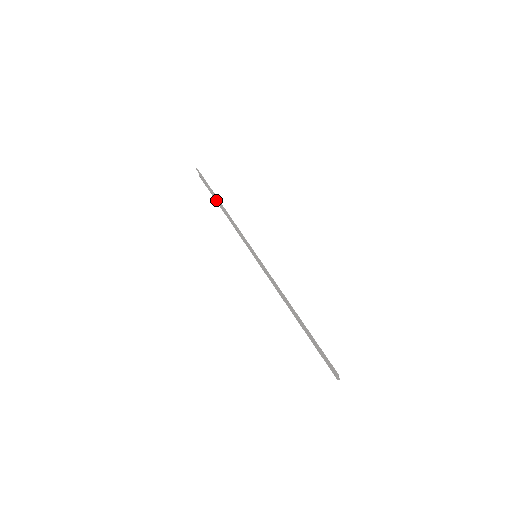
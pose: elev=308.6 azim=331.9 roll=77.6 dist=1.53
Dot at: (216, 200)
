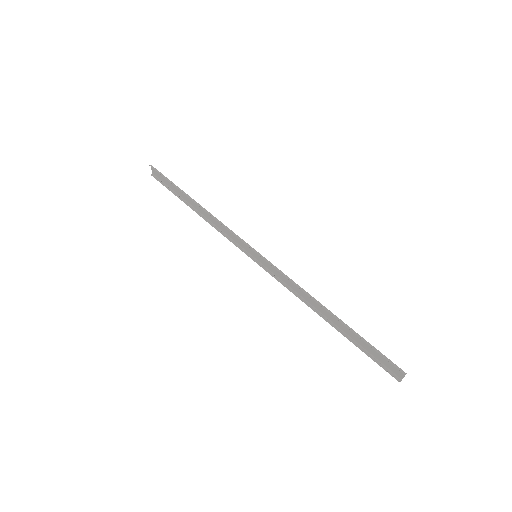
Dot at: (182, 200)
